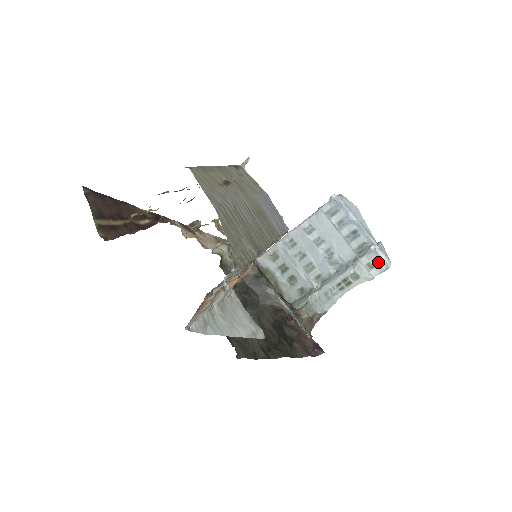
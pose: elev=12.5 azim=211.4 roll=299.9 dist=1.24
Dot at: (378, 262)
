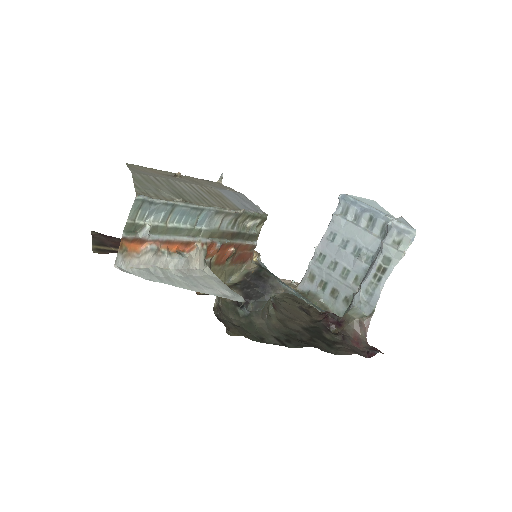
Dot at: (401, 235)
